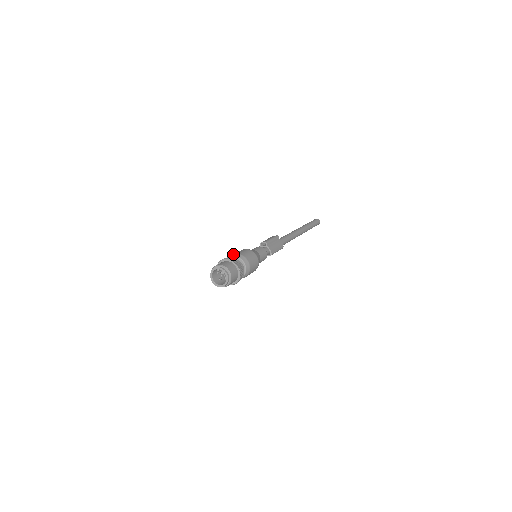
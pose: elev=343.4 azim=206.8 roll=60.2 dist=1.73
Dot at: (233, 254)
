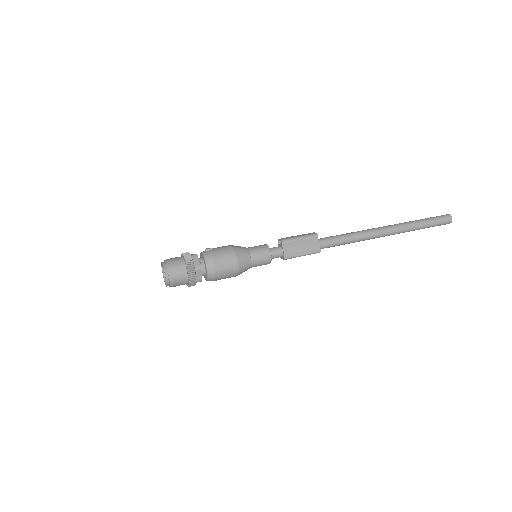
Dot at: (206, 249)
